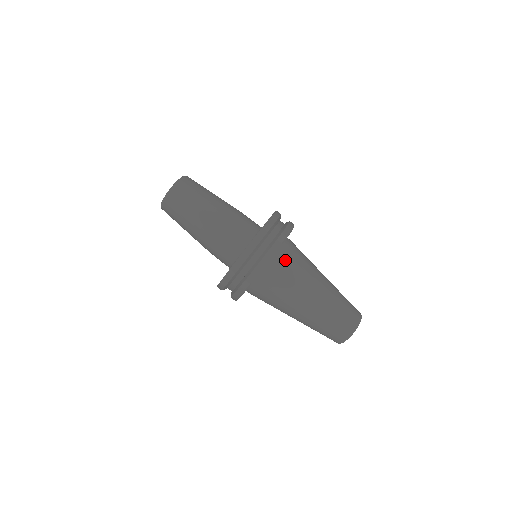
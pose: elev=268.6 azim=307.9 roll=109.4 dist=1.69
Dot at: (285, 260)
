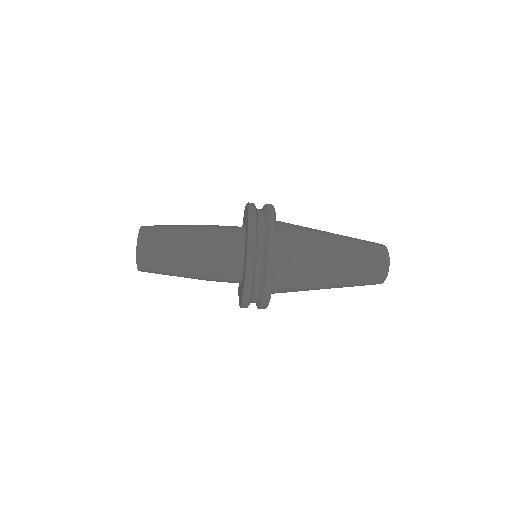
Dot at: (287, 241)
